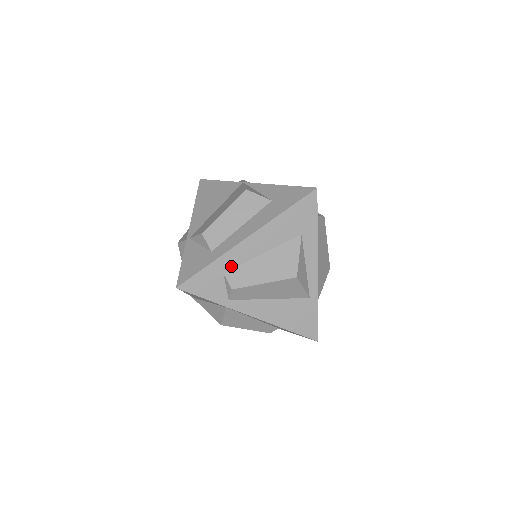
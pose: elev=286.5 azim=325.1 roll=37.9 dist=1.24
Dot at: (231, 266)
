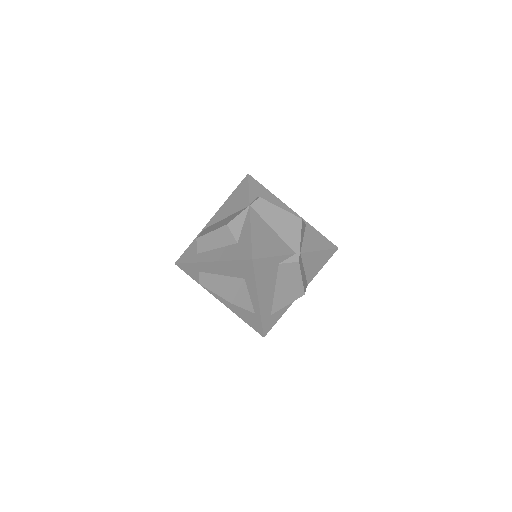
Dot at: (202, 270)
